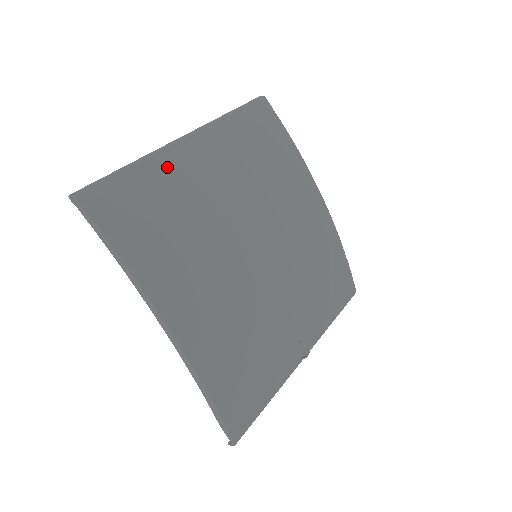
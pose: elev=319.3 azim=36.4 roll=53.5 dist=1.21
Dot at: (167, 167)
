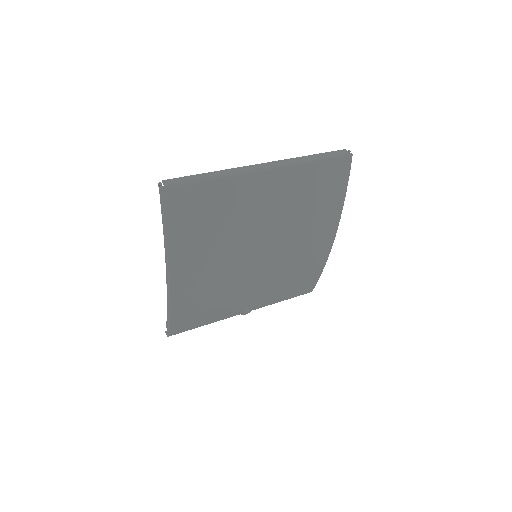
Dot at: (236, 188)
